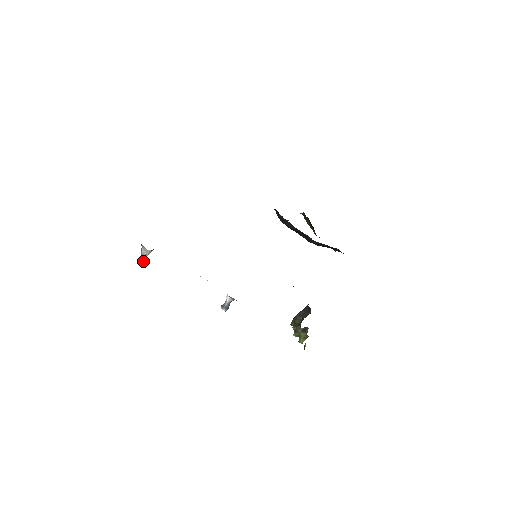
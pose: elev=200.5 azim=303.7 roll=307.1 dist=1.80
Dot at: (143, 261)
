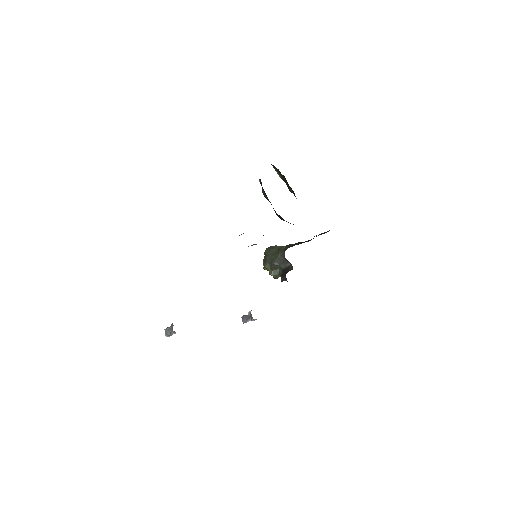
Dot at: occluded
